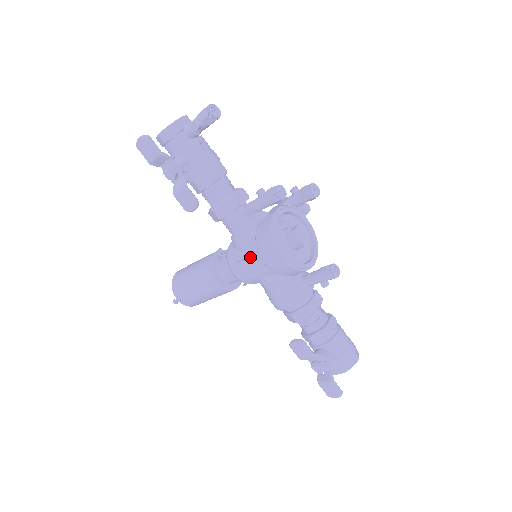
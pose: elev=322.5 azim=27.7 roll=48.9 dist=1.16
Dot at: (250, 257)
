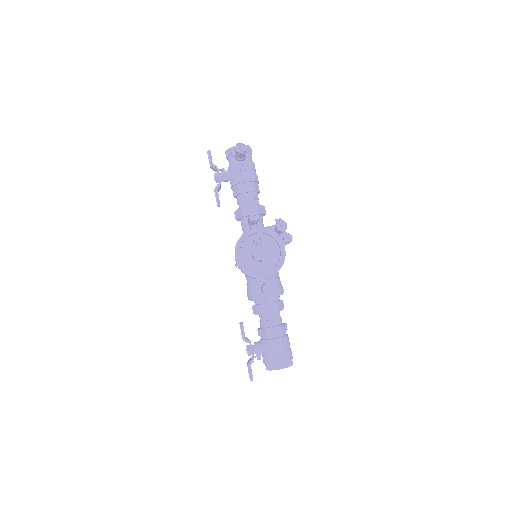
Dot at: occluded
